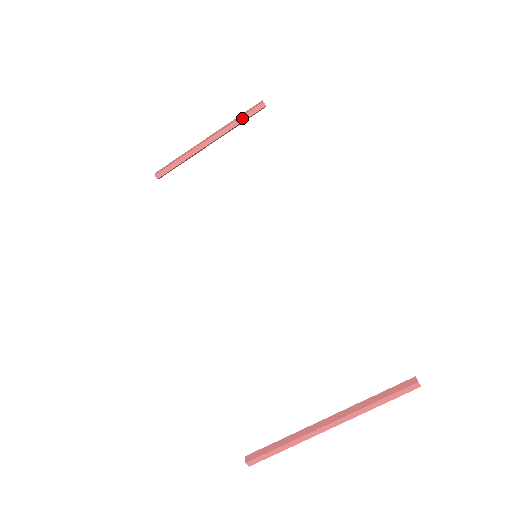
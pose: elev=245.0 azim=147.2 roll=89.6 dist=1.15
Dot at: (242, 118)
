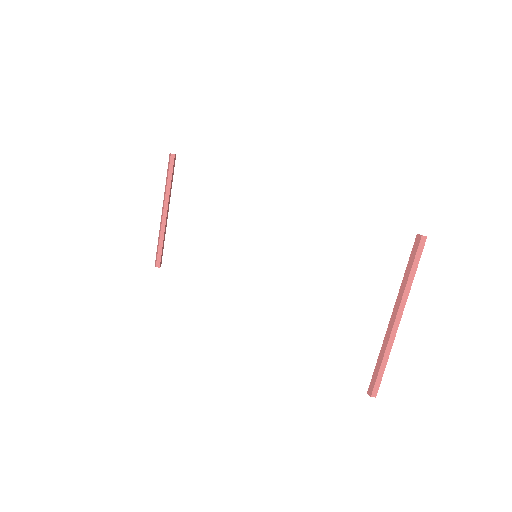
Dot at: (169, 177)
